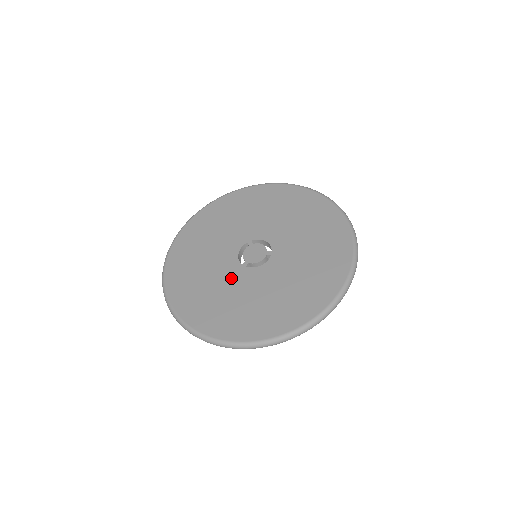
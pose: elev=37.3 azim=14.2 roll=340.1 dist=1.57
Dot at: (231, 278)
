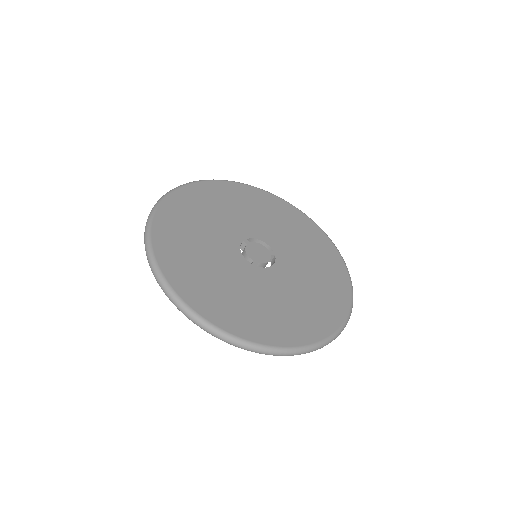
Dot at: (250, 279)
